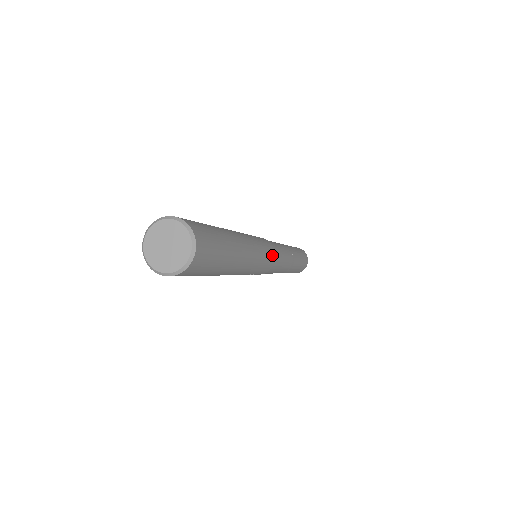
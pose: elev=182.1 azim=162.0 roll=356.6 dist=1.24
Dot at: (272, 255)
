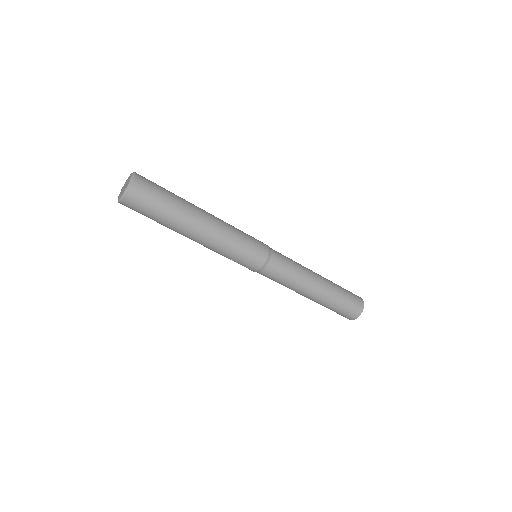
Dot at: (258, 255)
